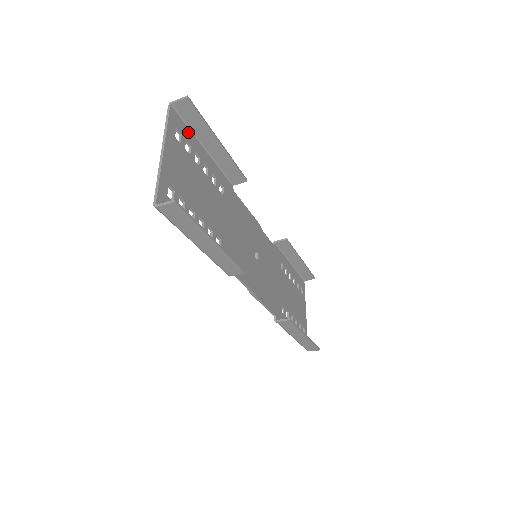
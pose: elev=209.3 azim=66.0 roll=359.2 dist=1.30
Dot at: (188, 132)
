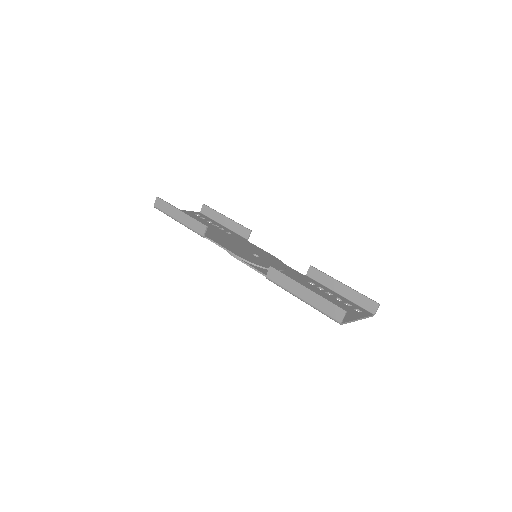
Dot at: (209, 219)
